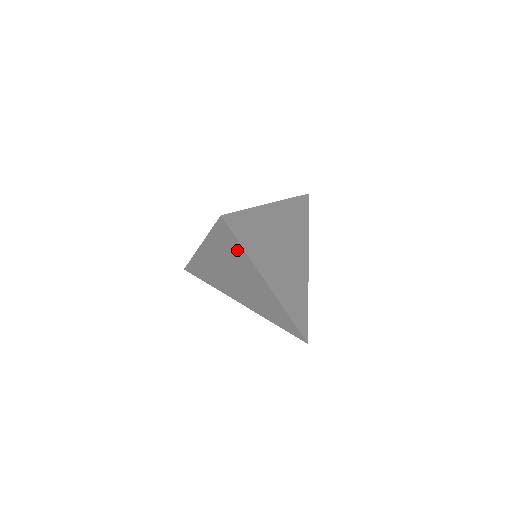
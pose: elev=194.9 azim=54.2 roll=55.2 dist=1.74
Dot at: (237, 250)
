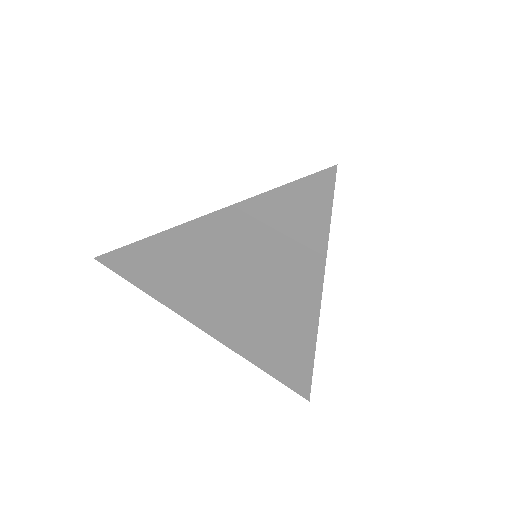
Dot at: (307, 236)
